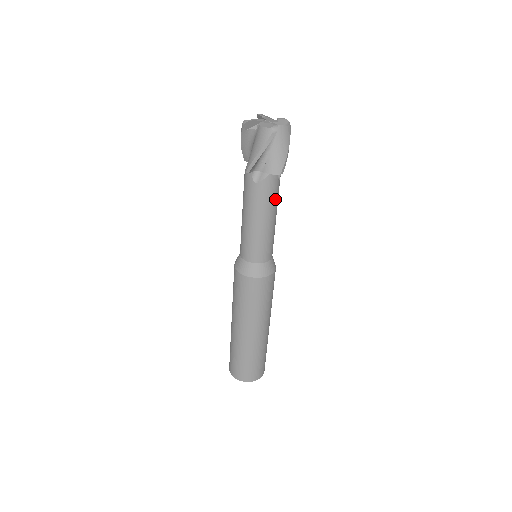
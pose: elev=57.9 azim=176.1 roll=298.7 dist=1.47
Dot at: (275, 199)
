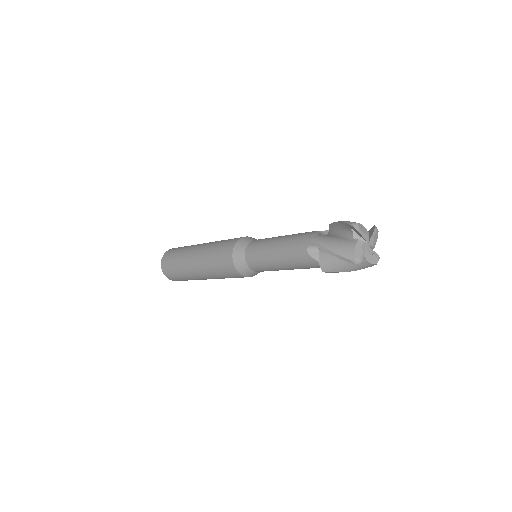
Dot at: occluded
